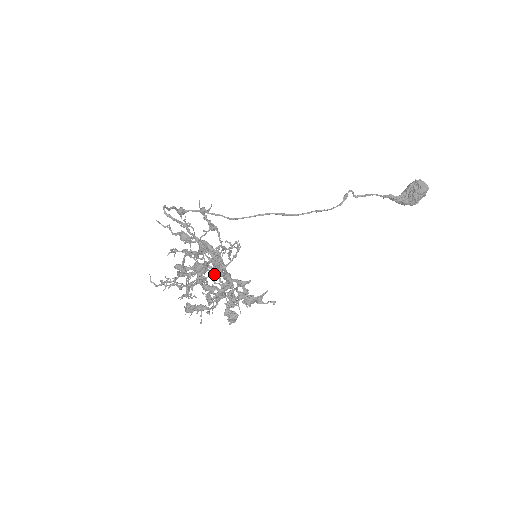
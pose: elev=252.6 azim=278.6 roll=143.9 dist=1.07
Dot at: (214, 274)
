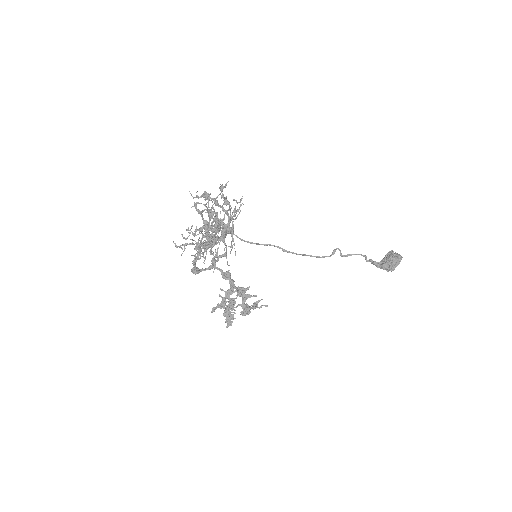
Dot at: occluded
